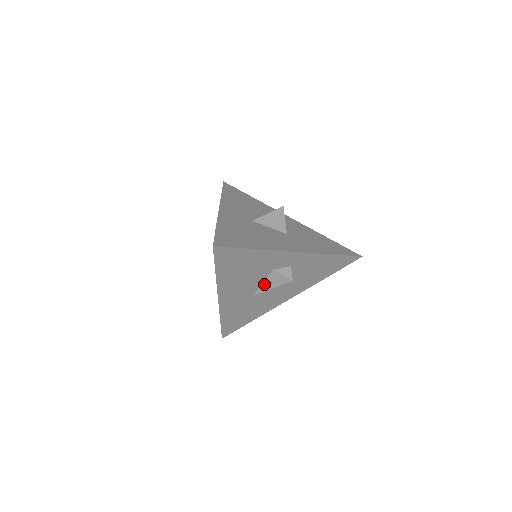
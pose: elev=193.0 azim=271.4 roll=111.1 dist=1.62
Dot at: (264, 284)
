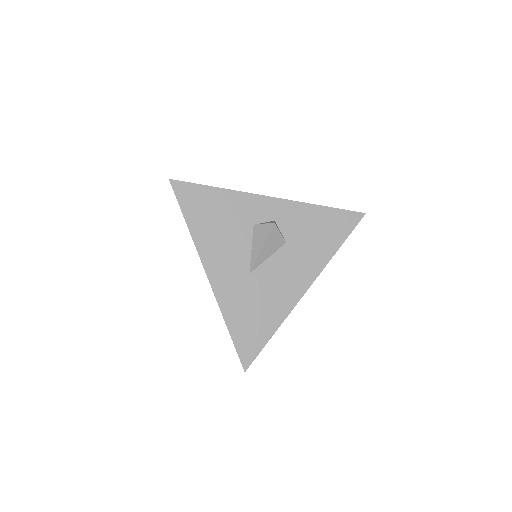
Dot at: (253, 249)
